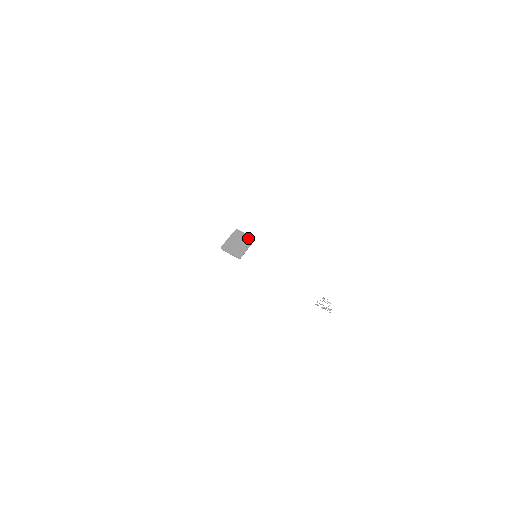
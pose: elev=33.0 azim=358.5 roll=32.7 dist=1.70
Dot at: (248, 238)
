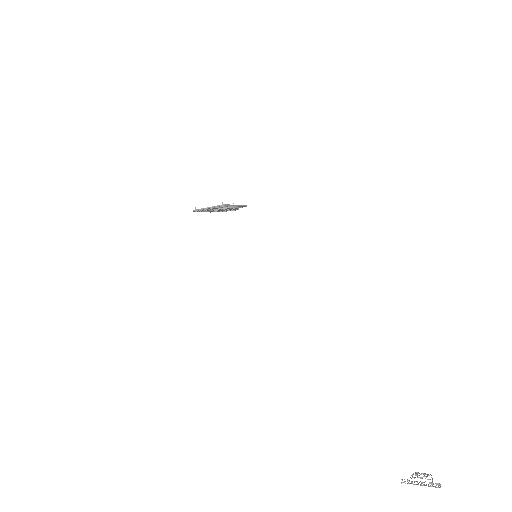
Dot at: occluded
